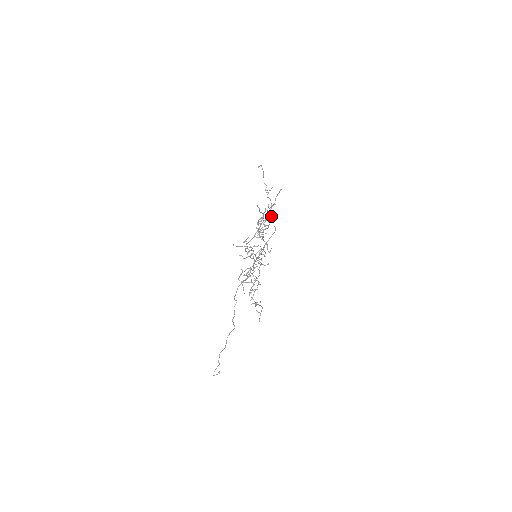
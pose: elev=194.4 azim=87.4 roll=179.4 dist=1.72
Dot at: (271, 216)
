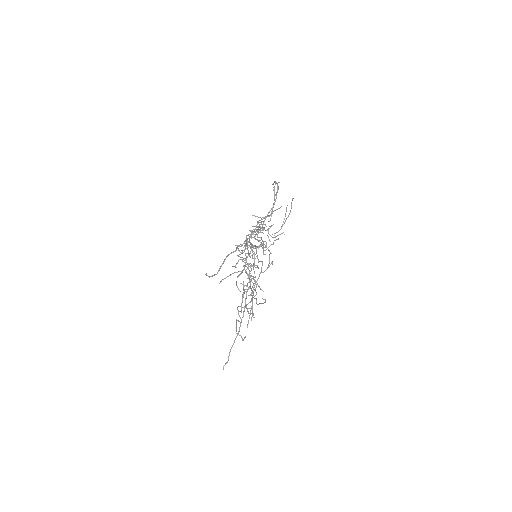
Dot at: occluded
